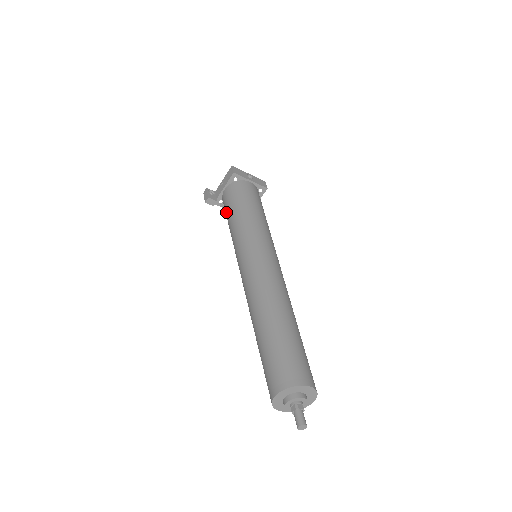
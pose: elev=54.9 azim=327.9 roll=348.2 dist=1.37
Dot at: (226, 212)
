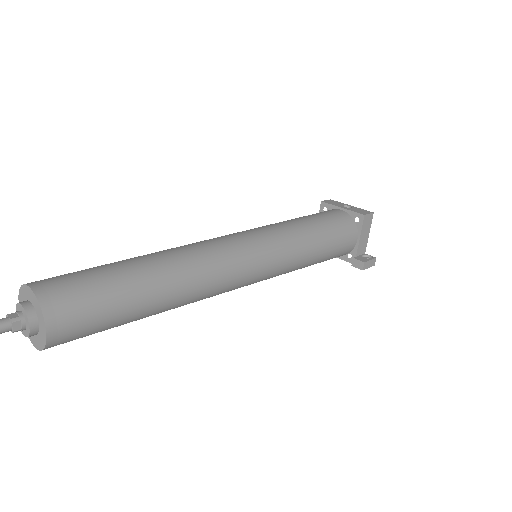
Dot at: occluded
